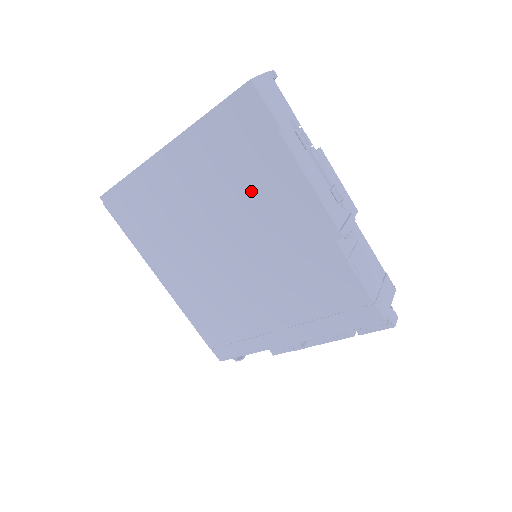
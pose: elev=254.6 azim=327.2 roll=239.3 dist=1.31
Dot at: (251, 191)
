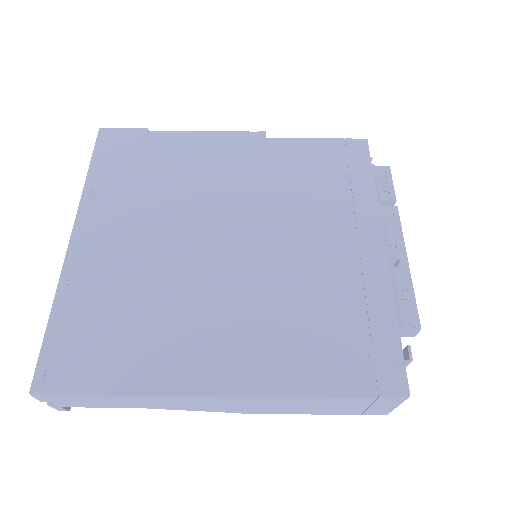
Dot at: (178, 178)
